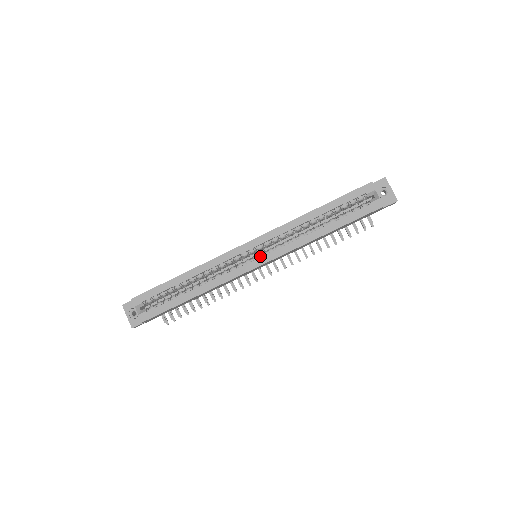
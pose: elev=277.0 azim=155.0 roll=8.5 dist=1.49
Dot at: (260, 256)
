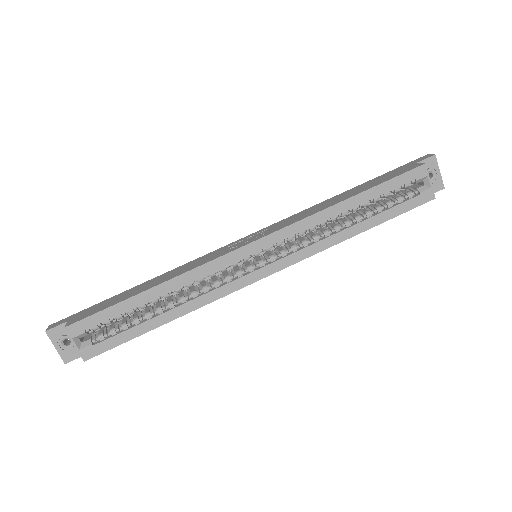
Dot at: (268, 261)
